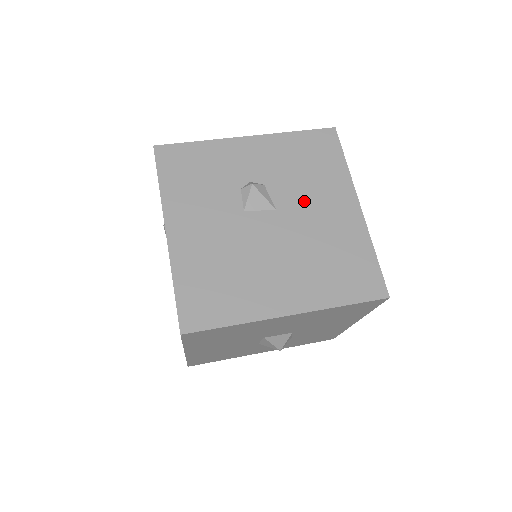
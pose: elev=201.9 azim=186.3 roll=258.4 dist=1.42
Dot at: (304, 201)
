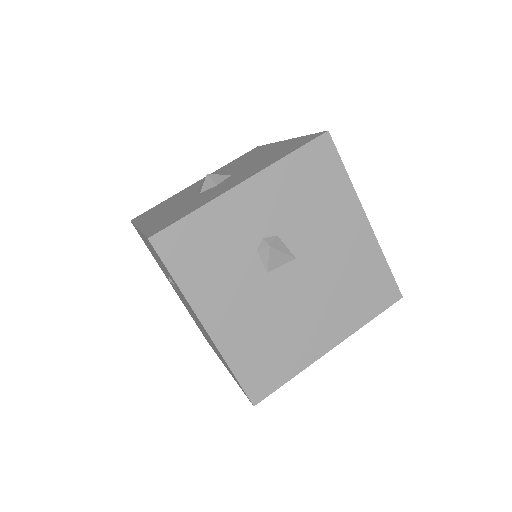
Dot at: (318, 237)
